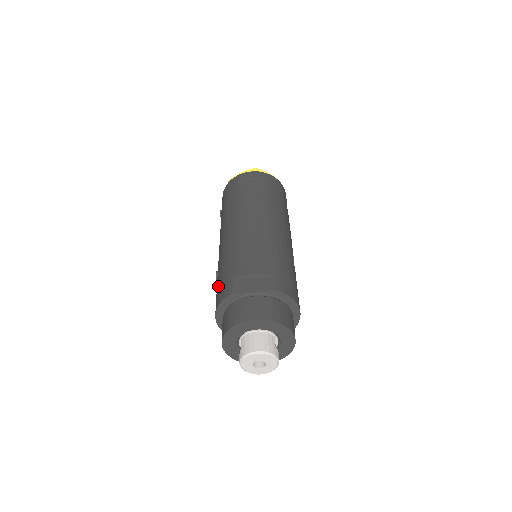
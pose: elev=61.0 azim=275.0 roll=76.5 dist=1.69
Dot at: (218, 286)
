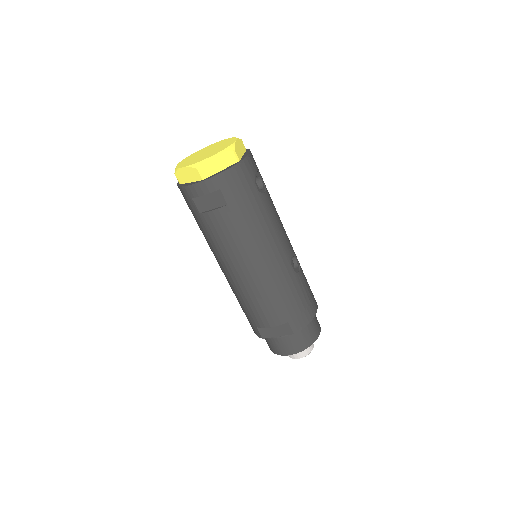
Dot at: occluded
